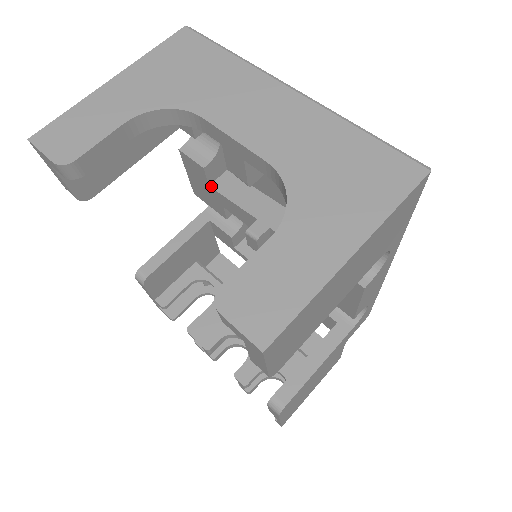
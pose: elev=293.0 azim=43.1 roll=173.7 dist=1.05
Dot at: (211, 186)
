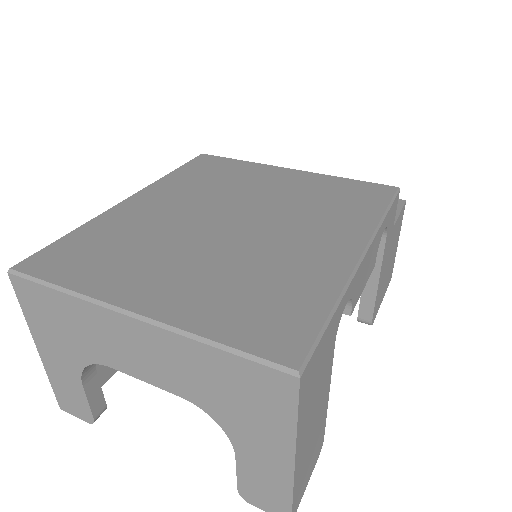
Dot at: occluded
